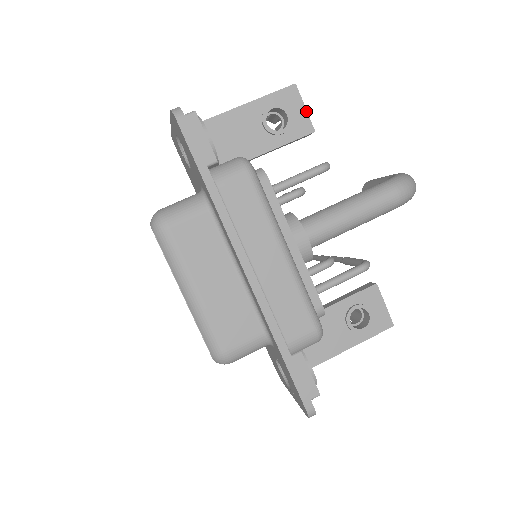
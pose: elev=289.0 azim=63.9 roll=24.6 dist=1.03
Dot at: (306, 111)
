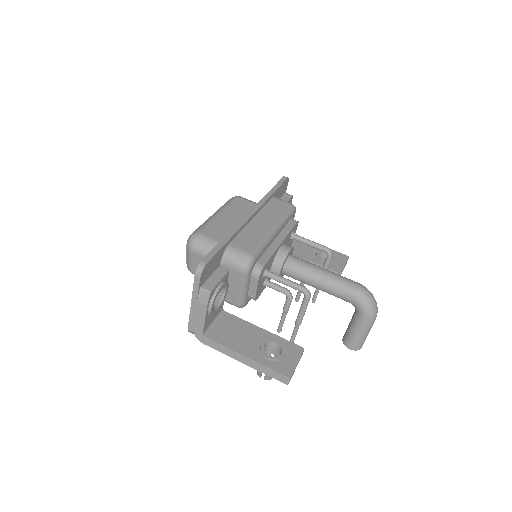
Dot at: (344, 266)
